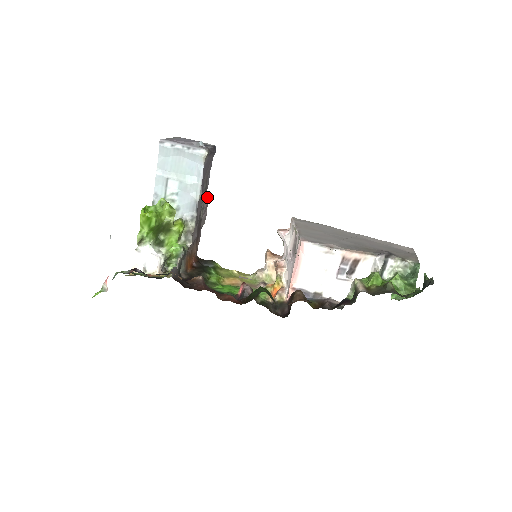
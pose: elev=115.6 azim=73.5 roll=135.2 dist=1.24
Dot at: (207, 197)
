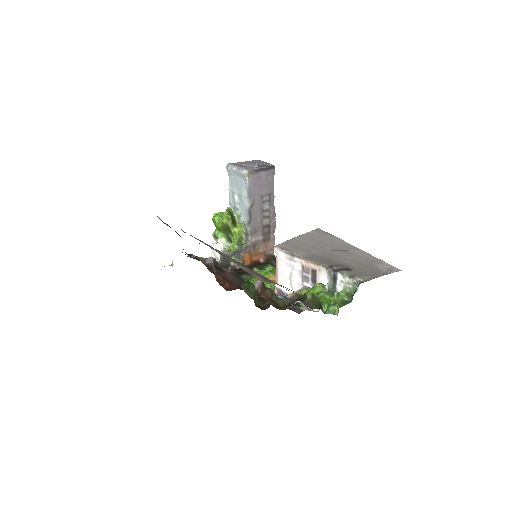
Dot at: (274, 207)
